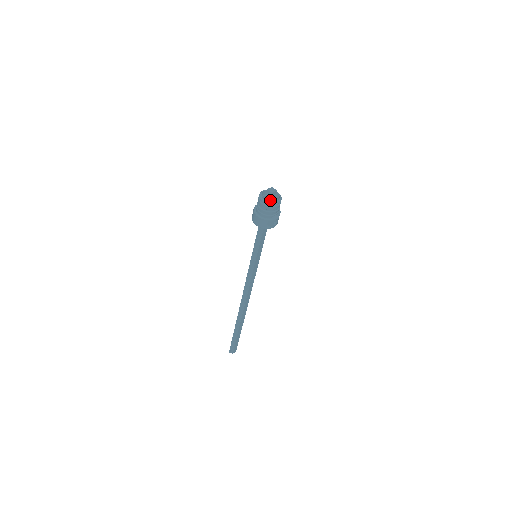
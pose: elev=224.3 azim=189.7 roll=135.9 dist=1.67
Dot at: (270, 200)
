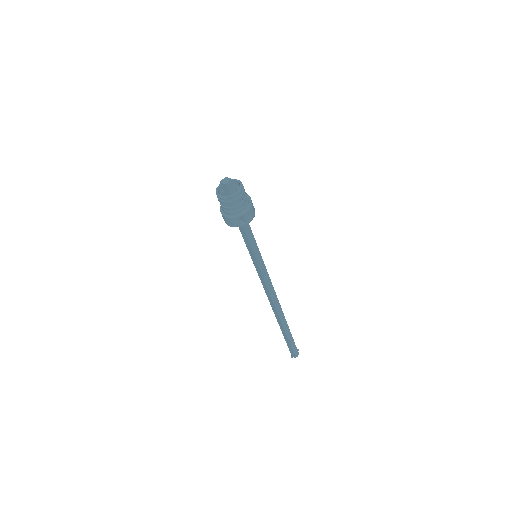
Dot at: (229, 193)
